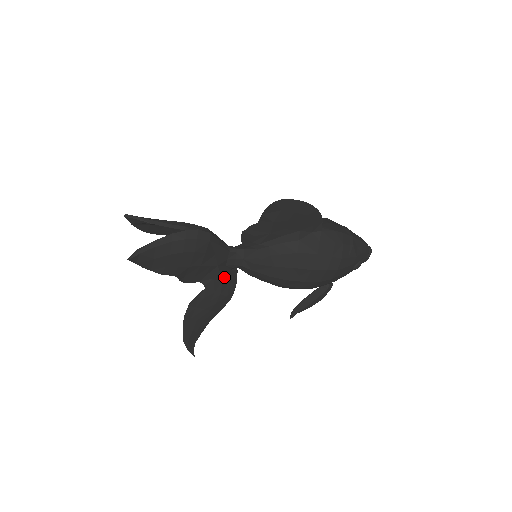
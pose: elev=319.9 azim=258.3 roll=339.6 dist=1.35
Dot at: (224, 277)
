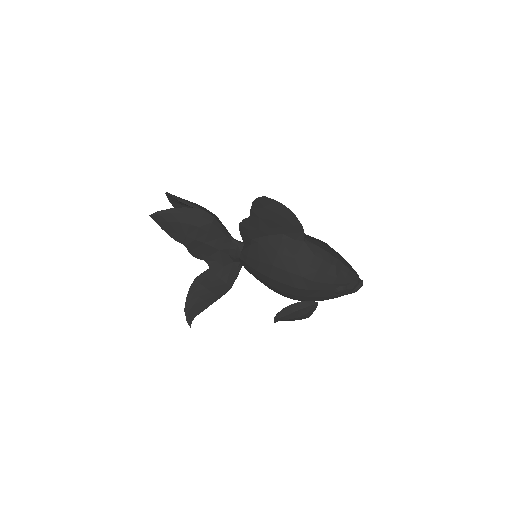
Dot at: (226, 264)
